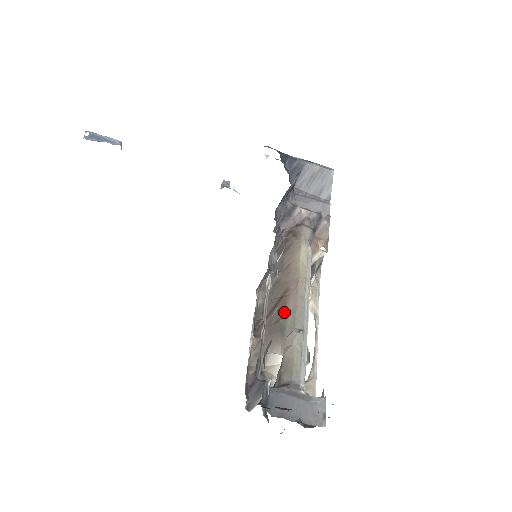
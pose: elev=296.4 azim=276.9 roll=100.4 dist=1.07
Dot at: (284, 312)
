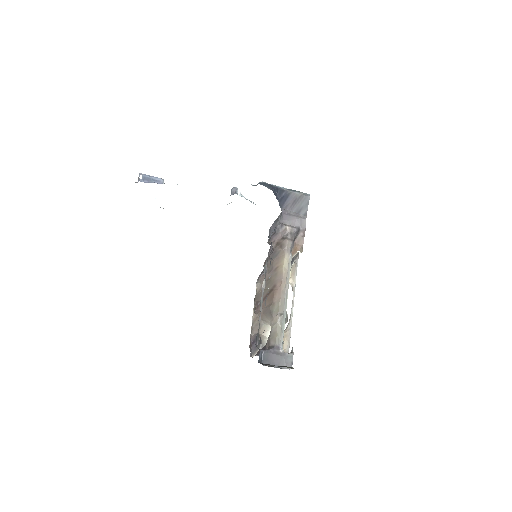
Dot at: (273, 301)
